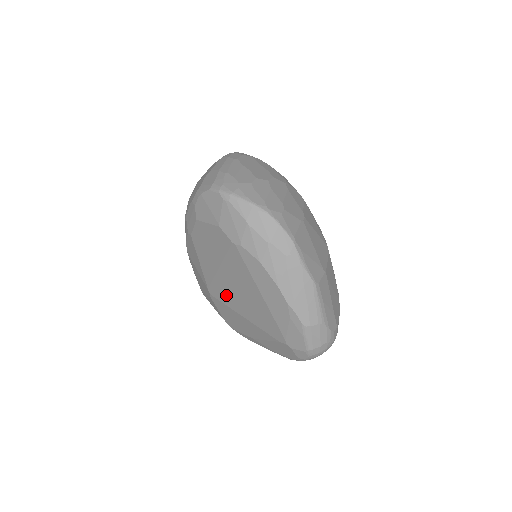
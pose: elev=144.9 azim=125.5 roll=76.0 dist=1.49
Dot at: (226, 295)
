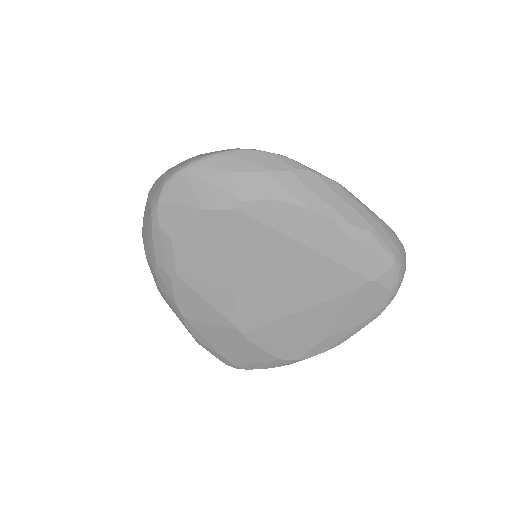
Dot at: (262, 306)
